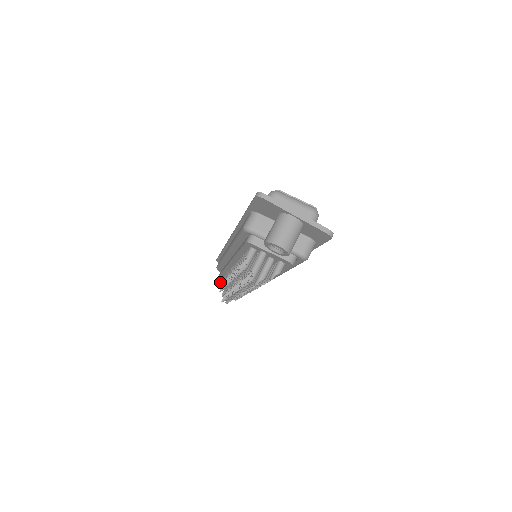
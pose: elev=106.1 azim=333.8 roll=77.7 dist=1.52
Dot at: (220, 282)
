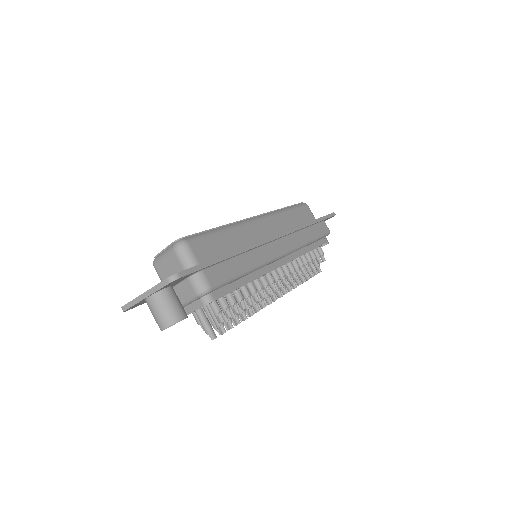
Dot at: occluded
